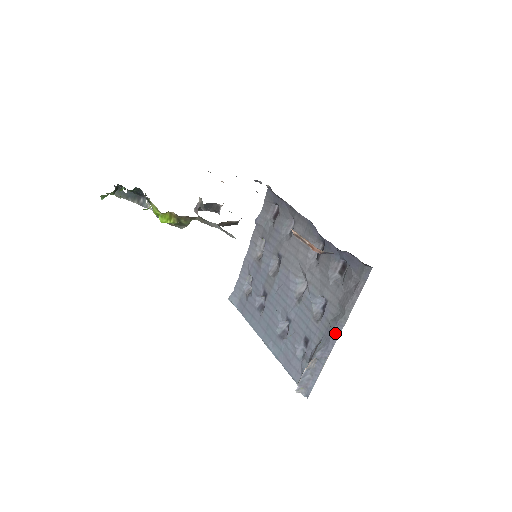
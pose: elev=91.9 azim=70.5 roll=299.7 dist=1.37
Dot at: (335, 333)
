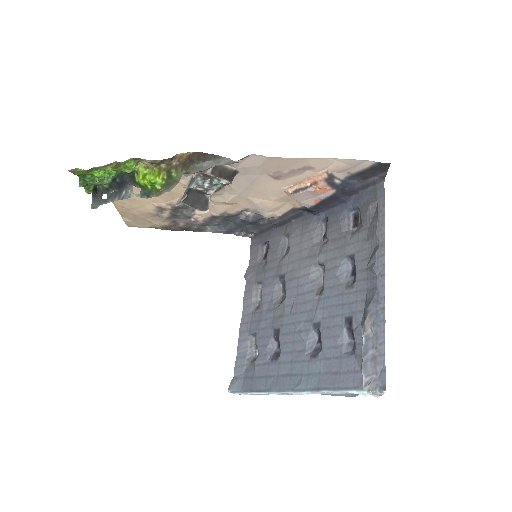
Dot at: (379, 270)
